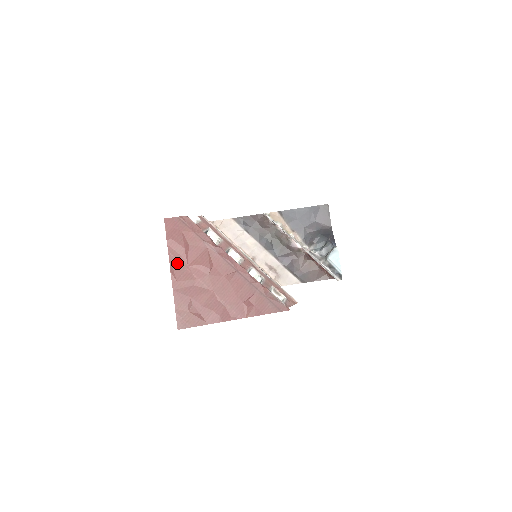
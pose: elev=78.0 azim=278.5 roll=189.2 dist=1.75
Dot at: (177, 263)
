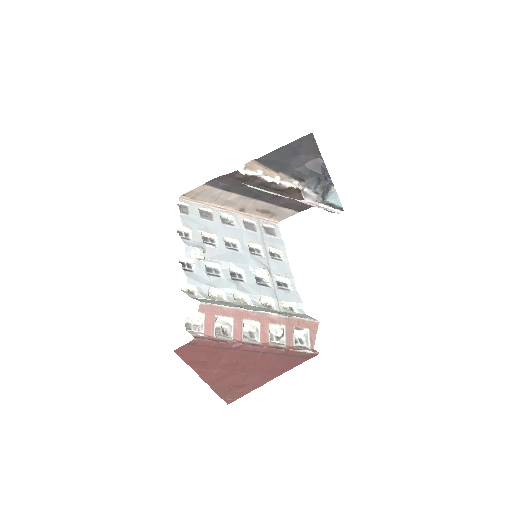
Dot at: (204, 371)
